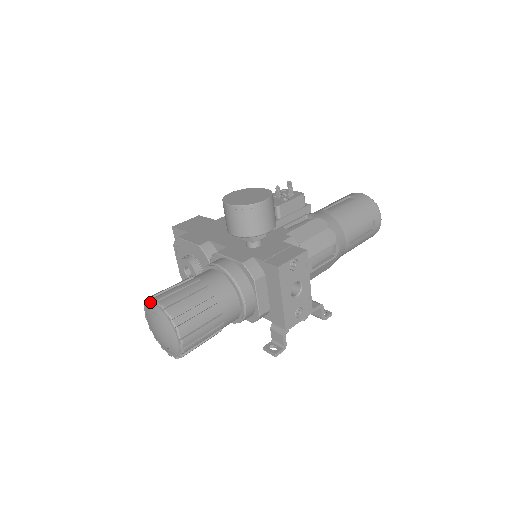
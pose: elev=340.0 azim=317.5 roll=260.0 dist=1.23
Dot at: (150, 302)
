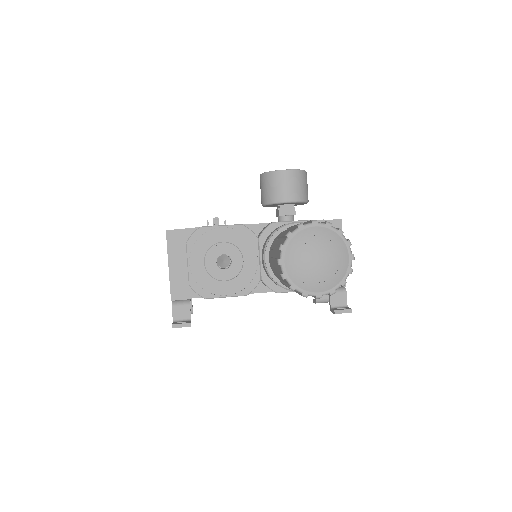
Dot at: (304, 227)
